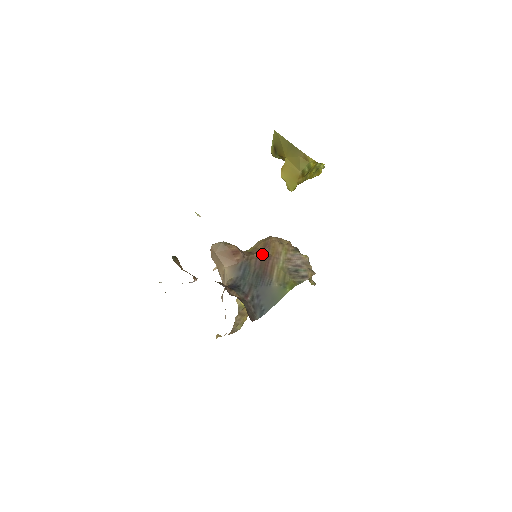
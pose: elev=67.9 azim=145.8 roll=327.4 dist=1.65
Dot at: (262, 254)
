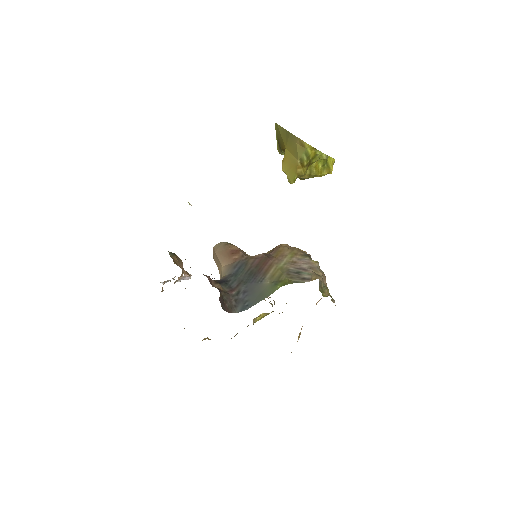
Dot at: (264, 255)
